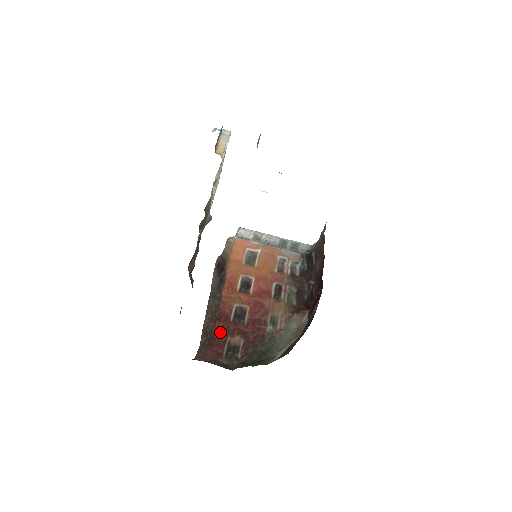
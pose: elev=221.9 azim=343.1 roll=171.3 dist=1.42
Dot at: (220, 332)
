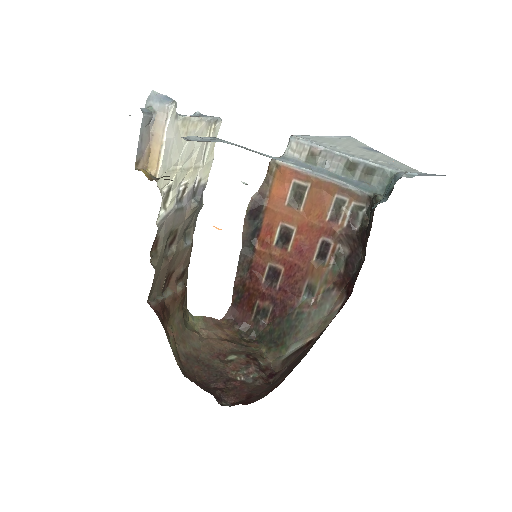
Dot at: (250, 293)
